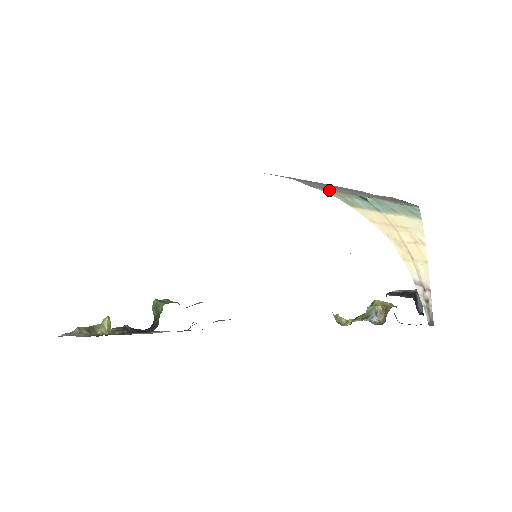
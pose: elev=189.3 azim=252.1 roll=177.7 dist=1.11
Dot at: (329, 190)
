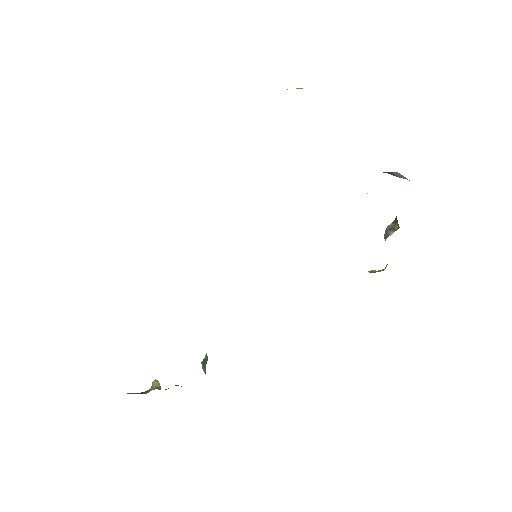
Dot at: occluded
